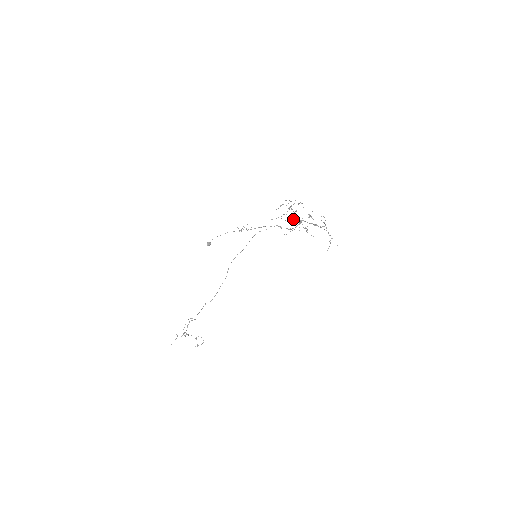
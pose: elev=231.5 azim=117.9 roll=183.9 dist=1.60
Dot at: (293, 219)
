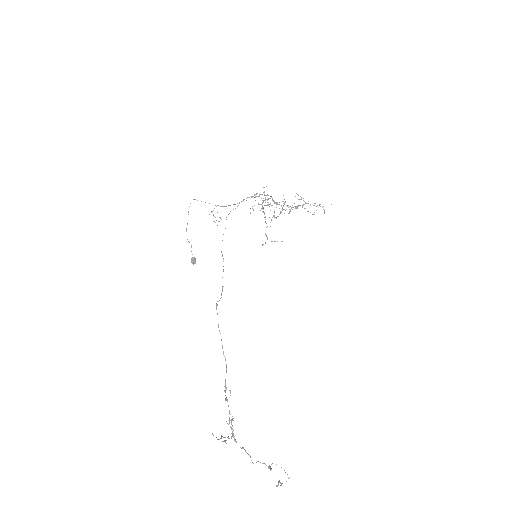
Dot at: occluded
